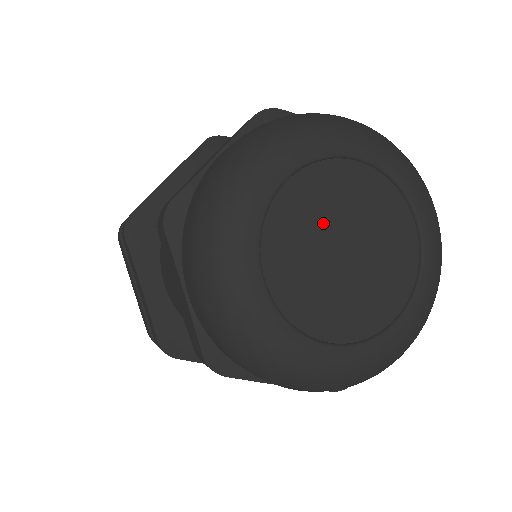
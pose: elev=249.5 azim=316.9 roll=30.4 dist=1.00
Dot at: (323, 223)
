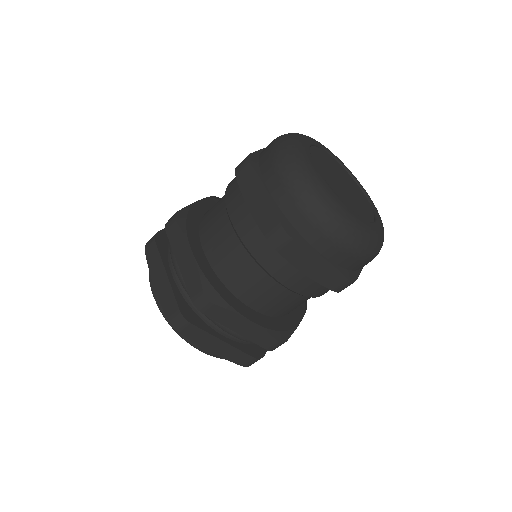
Dot at: (330, 169)
